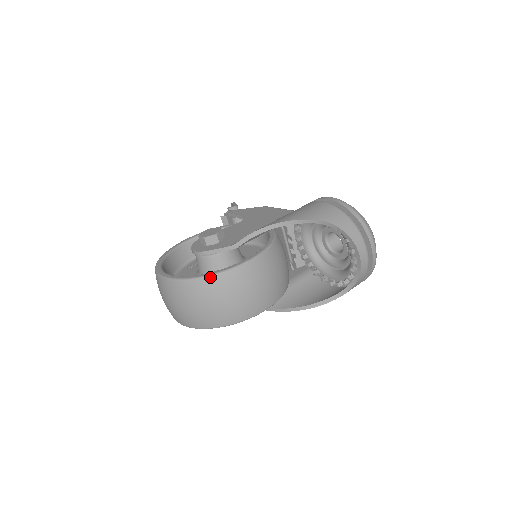
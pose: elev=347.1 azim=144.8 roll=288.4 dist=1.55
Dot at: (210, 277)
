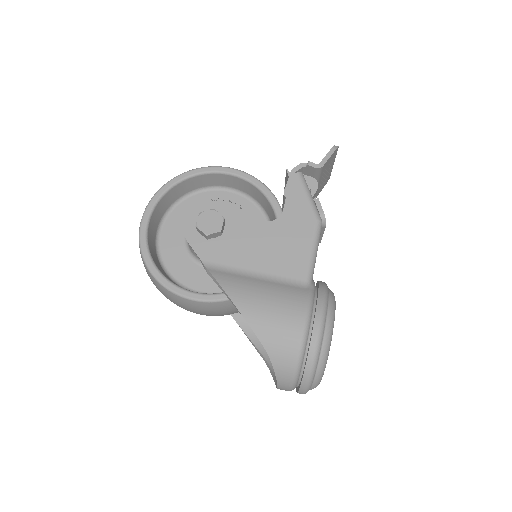
Dot at: (154, 278)
